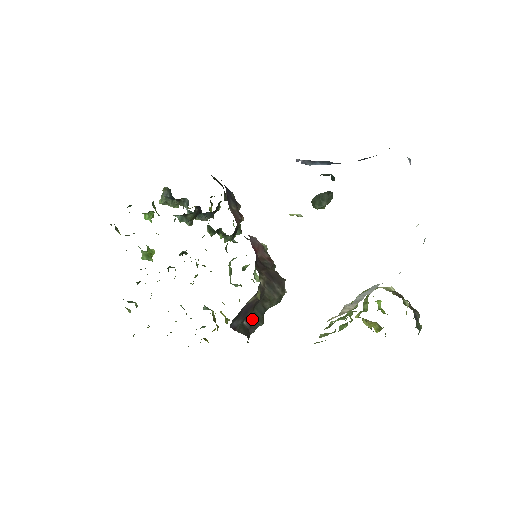
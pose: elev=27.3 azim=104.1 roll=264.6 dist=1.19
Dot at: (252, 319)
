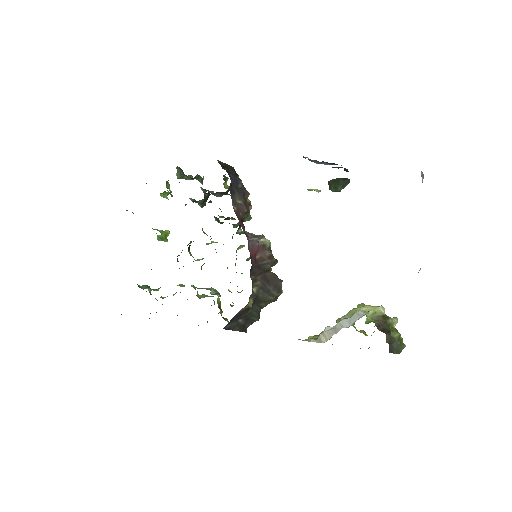
Dot at: (247, 317)
